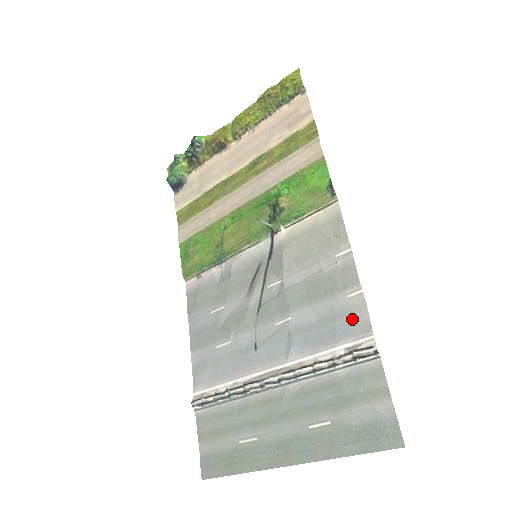
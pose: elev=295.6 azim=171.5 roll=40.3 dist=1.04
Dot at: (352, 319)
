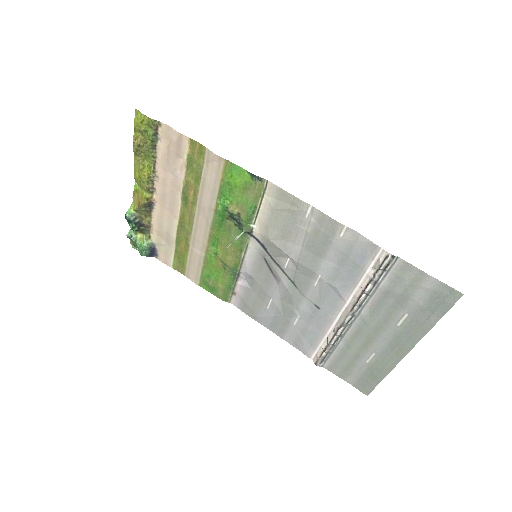
Dot at: (358, 248)
